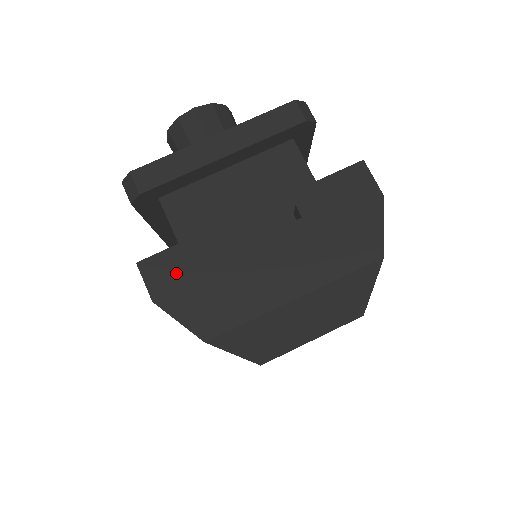
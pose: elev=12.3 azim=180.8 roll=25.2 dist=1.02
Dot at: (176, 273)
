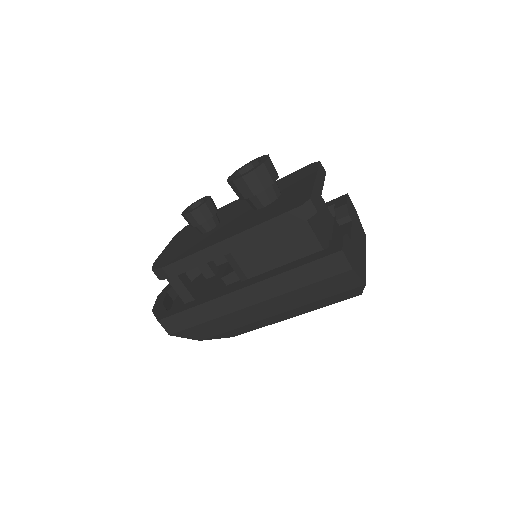
Dot at: (349, 253)
